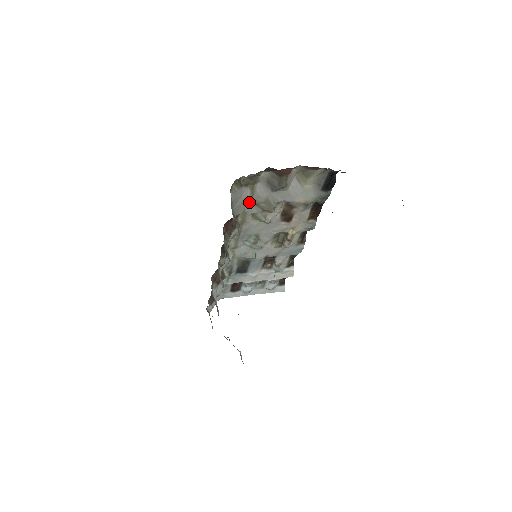
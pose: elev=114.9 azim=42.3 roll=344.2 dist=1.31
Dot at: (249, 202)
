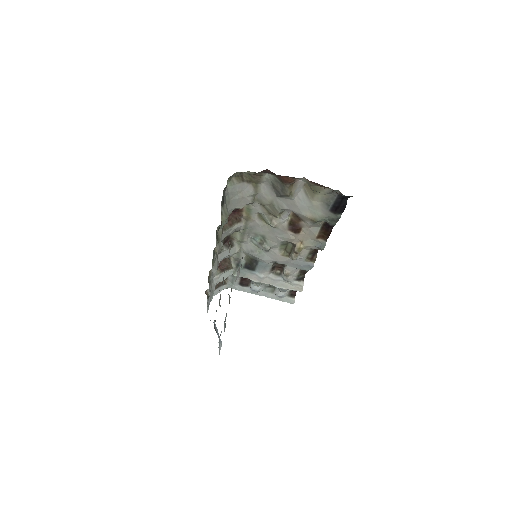
Dot at: (252, 200)
